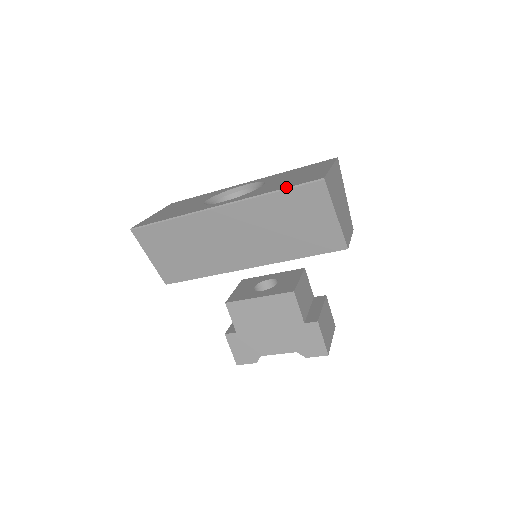
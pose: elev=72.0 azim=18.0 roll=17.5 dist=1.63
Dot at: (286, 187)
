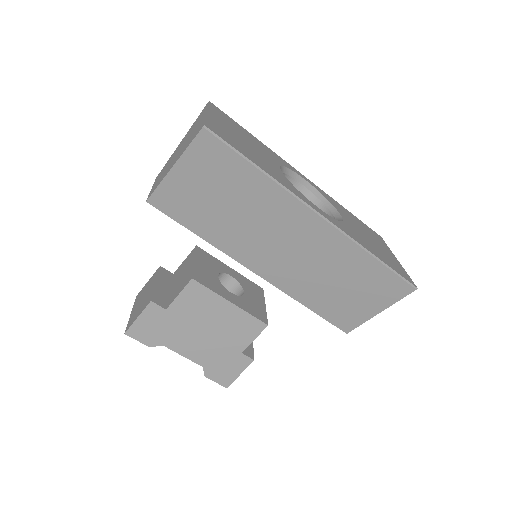
Dot at: (388, 264)
